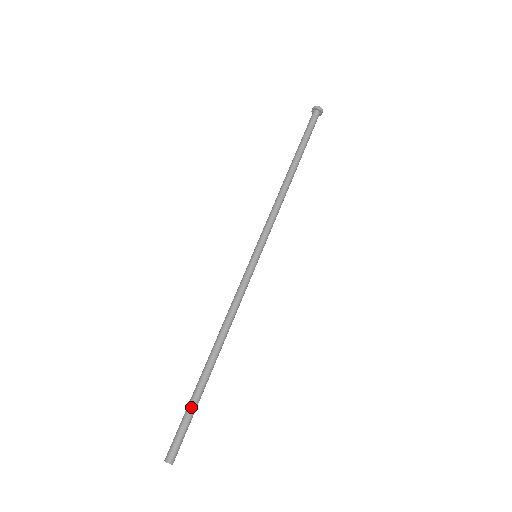
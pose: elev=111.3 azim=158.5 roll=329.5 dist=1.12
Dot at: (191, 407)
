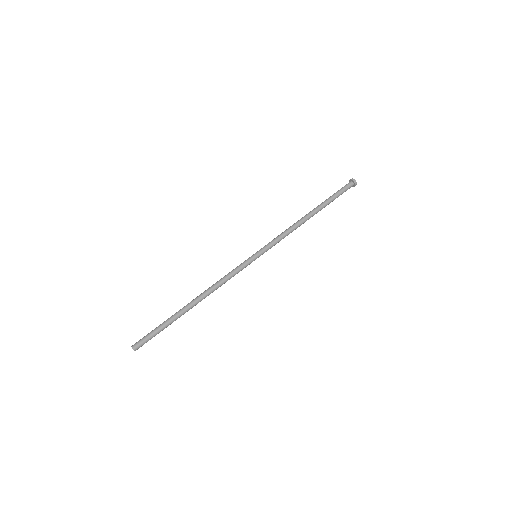
Dot at: (163, 323)
